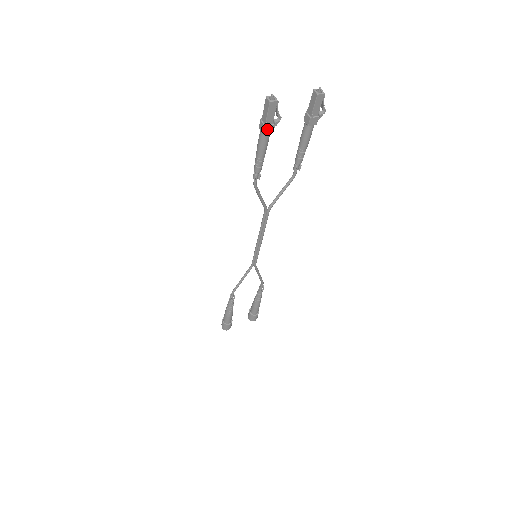
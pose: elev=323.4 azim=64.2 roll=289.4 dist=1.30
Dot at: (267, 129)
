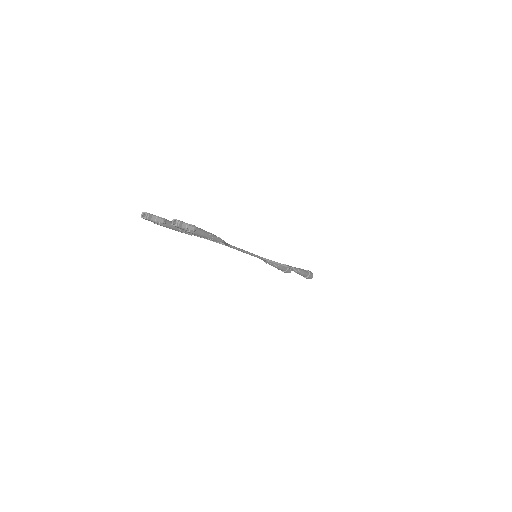
Dot at: (158, 224)
